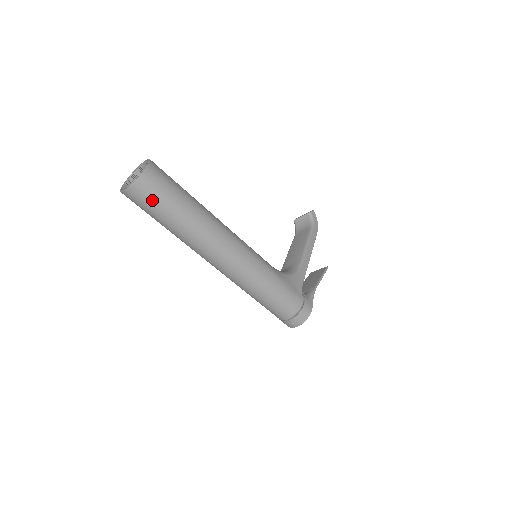
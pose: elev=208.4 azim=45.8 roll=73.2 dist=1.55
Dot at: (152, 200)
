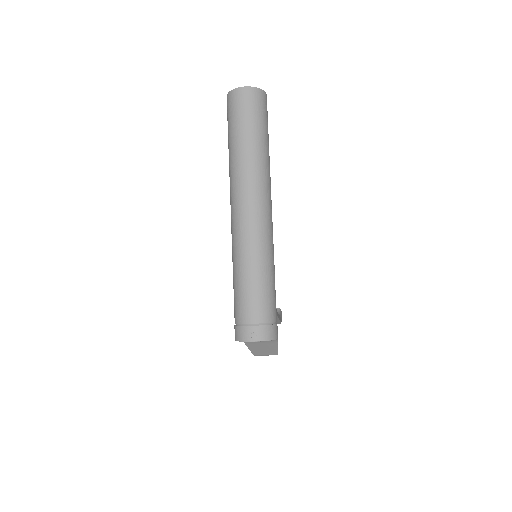
Dot at: (254, 109)
